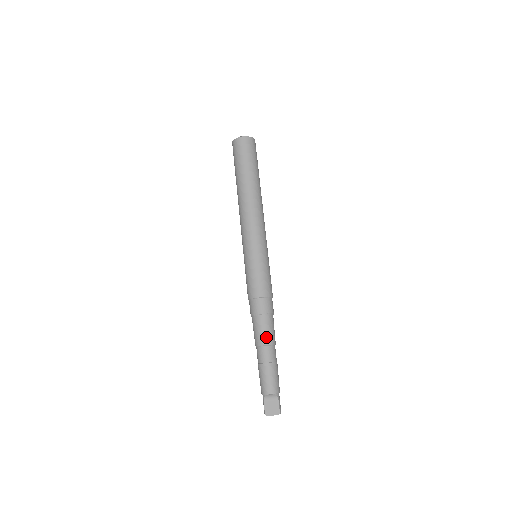
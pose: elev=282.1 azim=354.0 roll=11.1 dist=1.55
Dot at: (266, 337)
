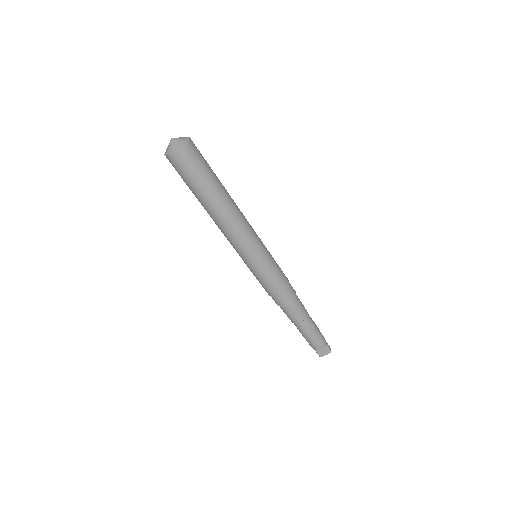
Dot at: (299, 317)
